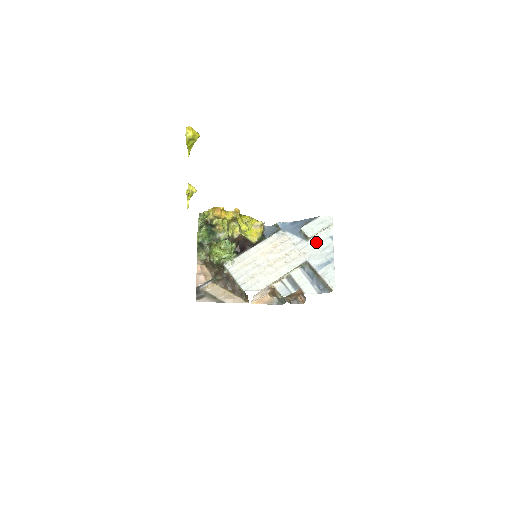
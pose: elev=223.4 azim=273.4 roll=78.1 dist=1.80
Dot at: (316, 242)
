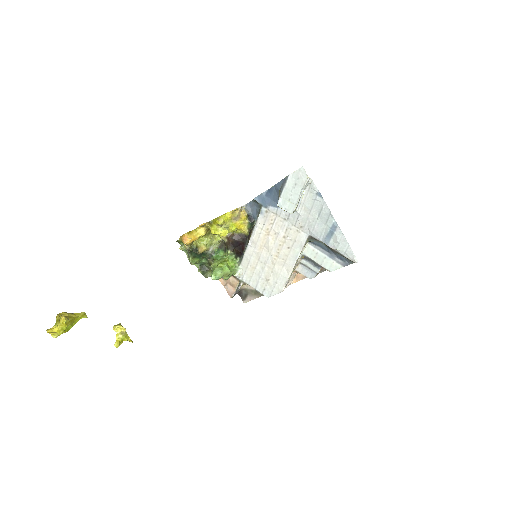
Dot at: (306, 208)
